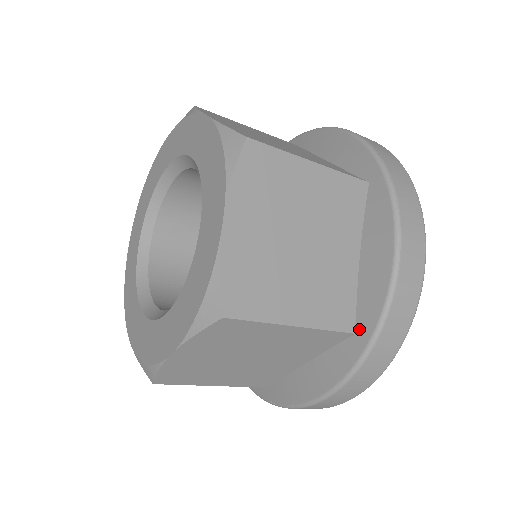
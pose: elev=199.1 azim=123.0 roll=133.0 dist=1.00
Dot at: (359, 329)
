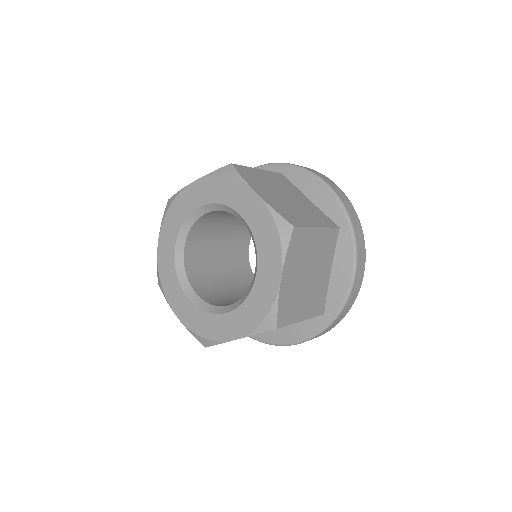
Dot at: (260, 334)
